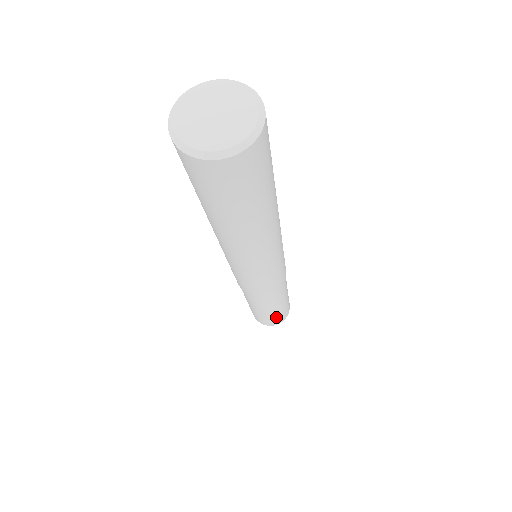
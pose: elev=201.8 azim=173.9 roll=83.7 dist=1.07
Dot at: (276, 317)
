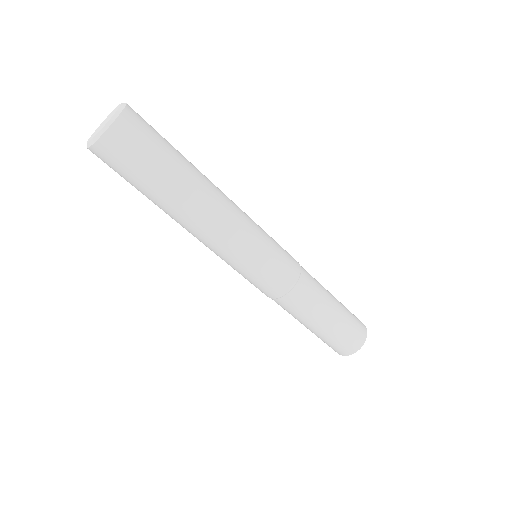
Dot at: (348, 328)
